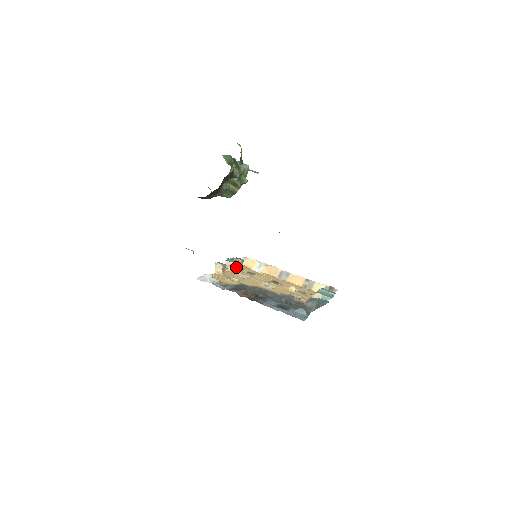
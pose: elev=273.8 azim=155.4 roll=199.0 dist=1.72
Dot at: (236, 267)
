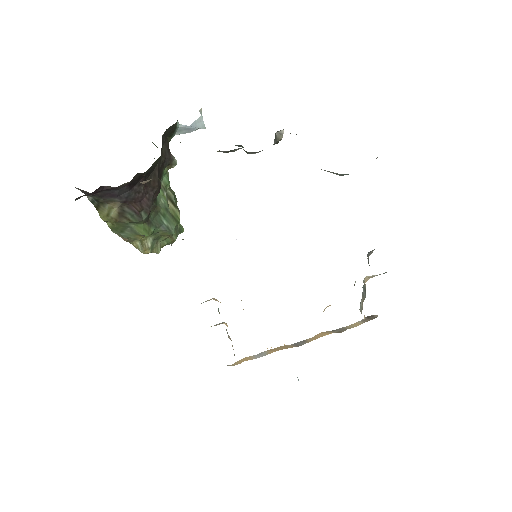
Dot at: occluded
